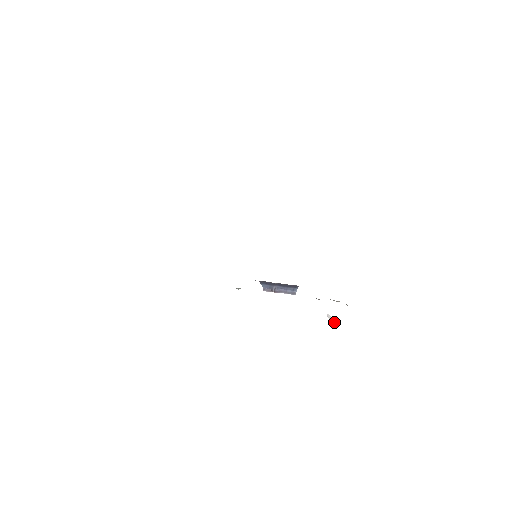
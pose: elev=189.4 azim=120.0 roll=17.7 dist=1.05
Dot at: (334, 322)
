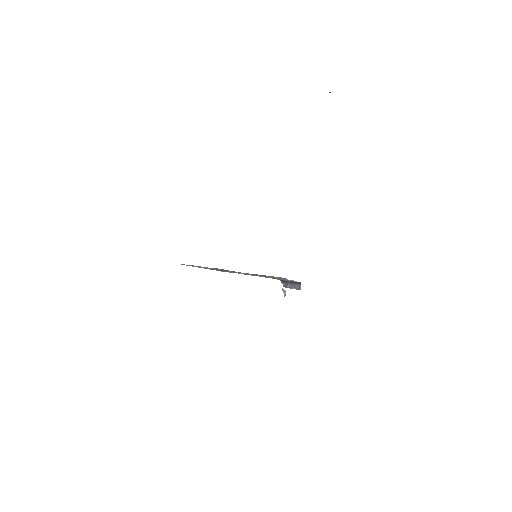
Dot at: (284, 293)
